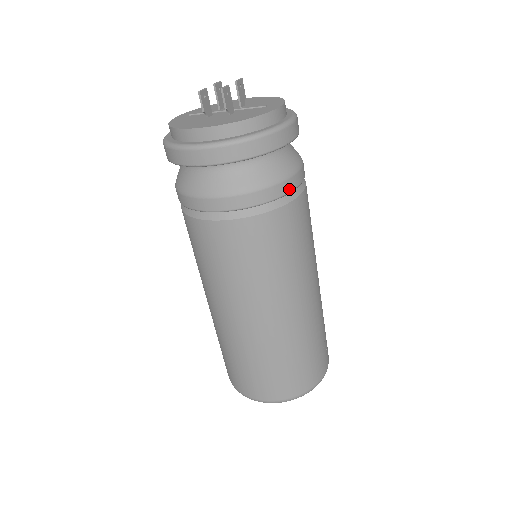
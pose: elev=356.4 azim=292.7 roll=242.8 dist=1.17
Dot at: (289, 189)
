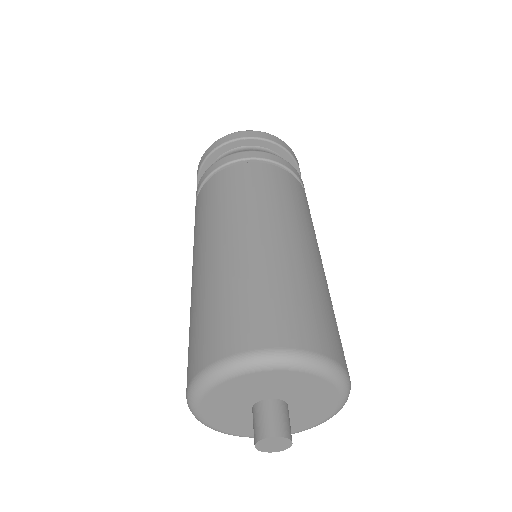
Dot at: (294, 171)
